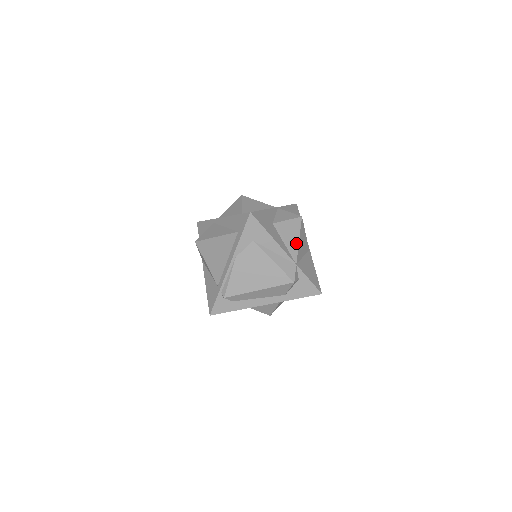
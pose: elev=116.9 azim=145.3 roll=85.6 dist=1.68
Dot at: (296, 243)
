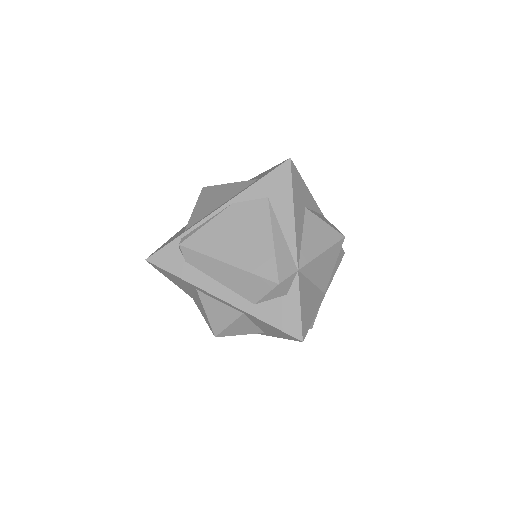
Dot at: (317, 251)
